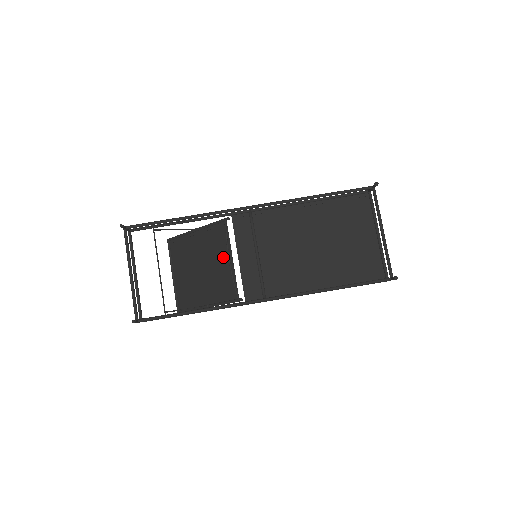
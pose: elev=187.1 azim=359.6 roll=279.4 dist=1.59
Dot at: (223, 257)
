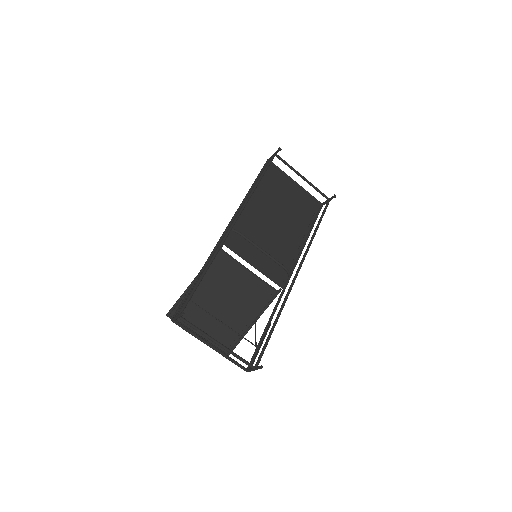
Dot at: (239, 277)
